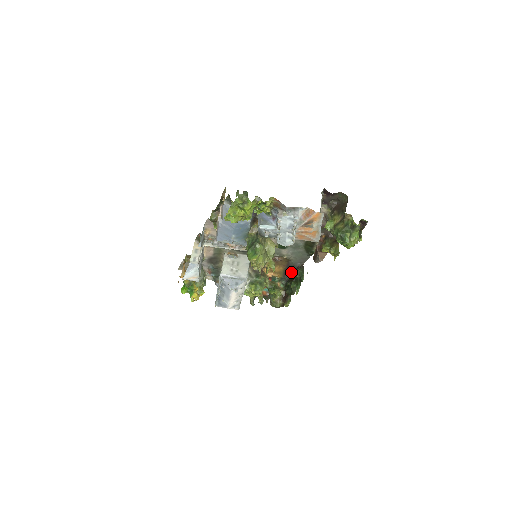
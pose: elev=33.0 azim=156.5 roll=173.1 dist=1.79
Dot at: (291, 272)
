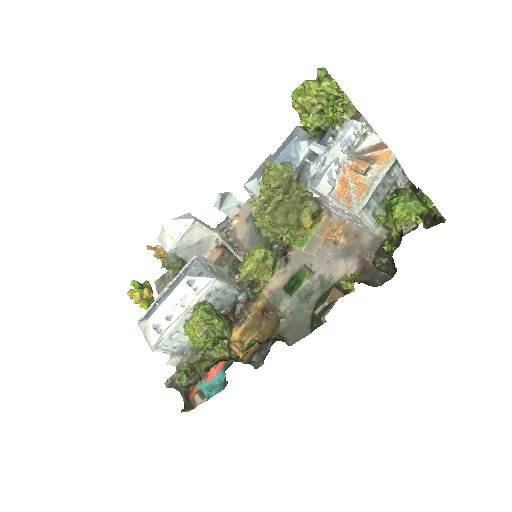
Dot at: (261, 361)
